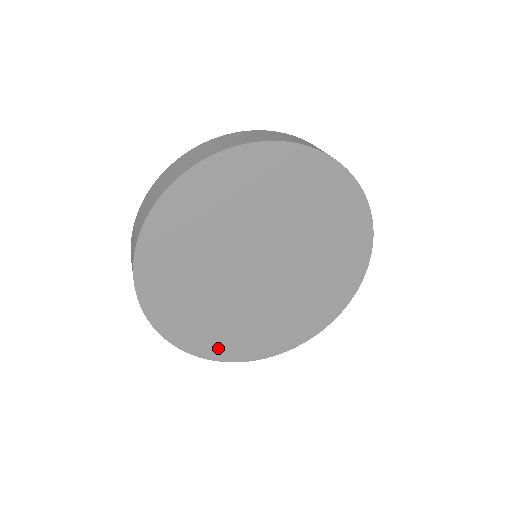
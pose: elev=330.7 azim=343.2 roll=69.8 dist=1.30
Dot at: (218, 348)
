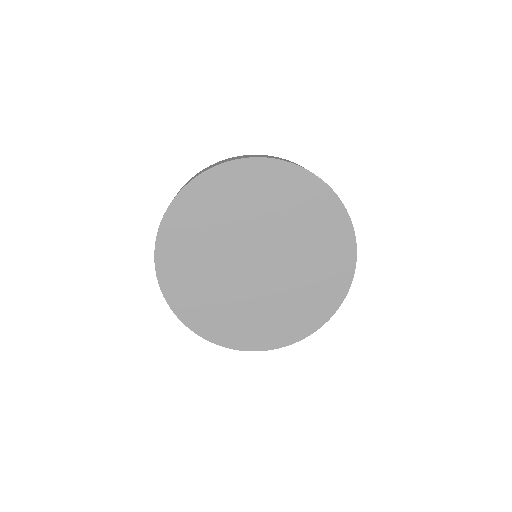
Dot at: (194, 316)
